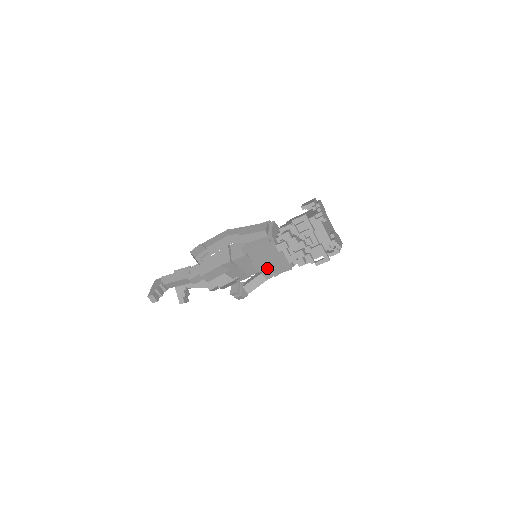
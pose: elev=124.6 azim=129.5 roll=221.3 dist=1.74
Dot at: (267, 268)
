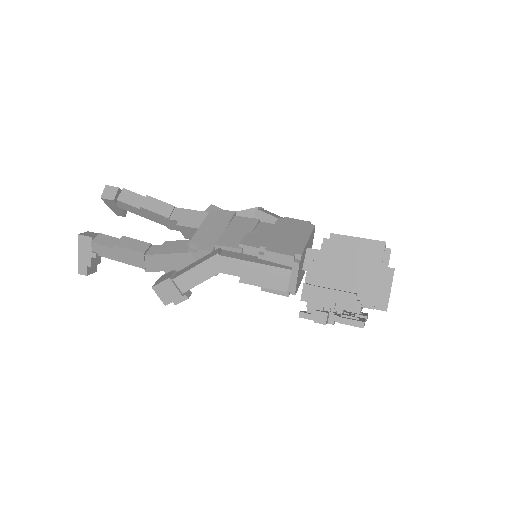
Dot at: occluded
